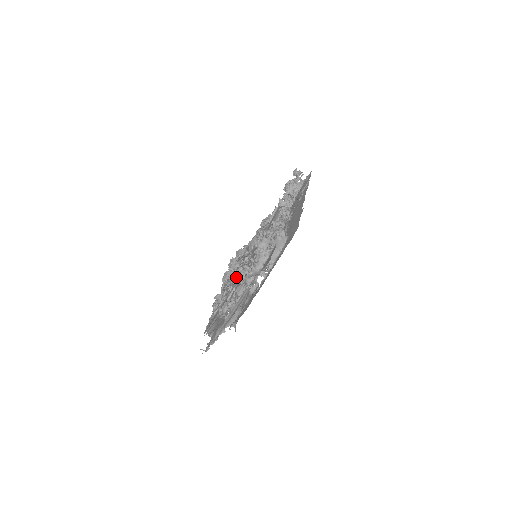
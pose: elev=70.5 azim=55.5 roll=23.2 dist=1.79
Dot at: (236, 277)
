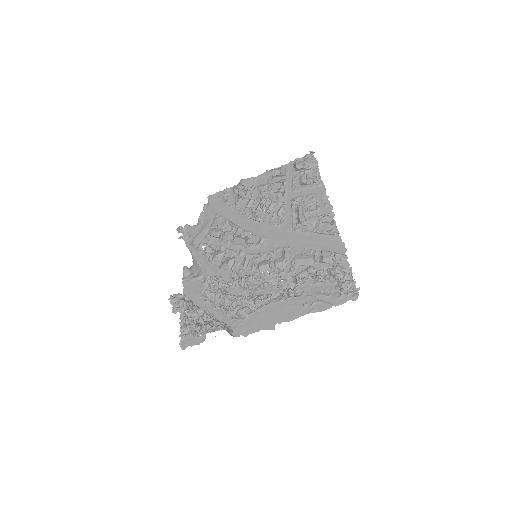
Dot at: (255, 216)
